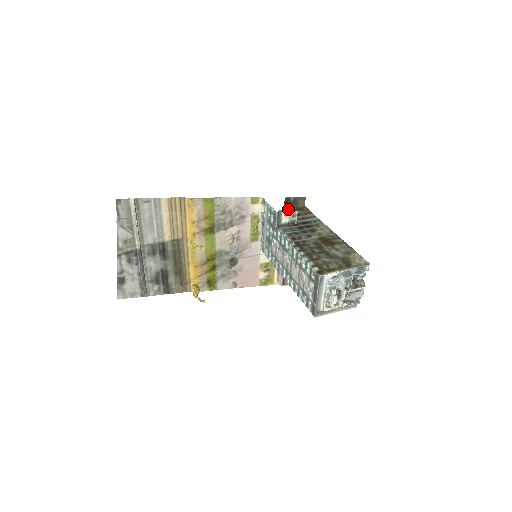
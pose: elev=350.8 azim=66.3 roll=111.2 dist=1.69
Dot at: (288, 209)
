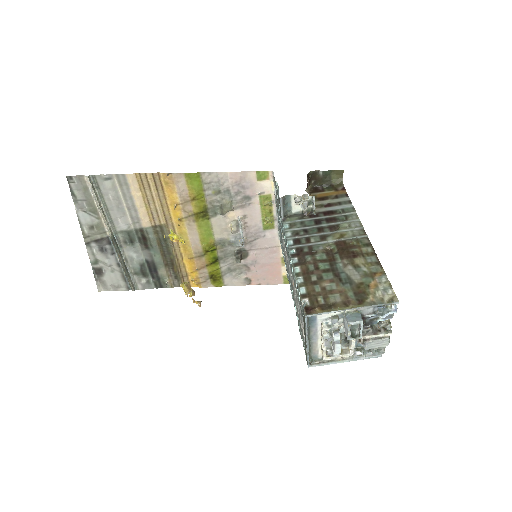
Dot at: (315, 187)
